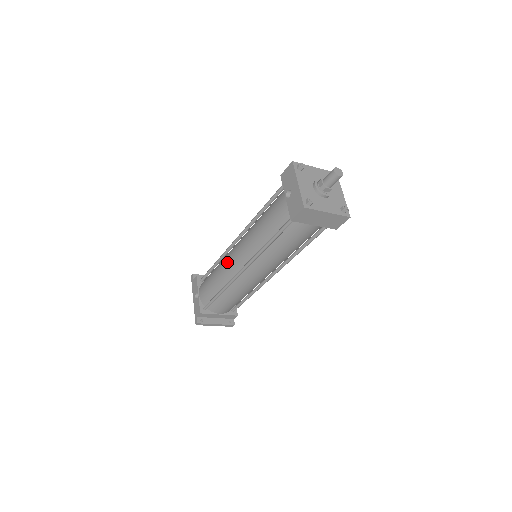
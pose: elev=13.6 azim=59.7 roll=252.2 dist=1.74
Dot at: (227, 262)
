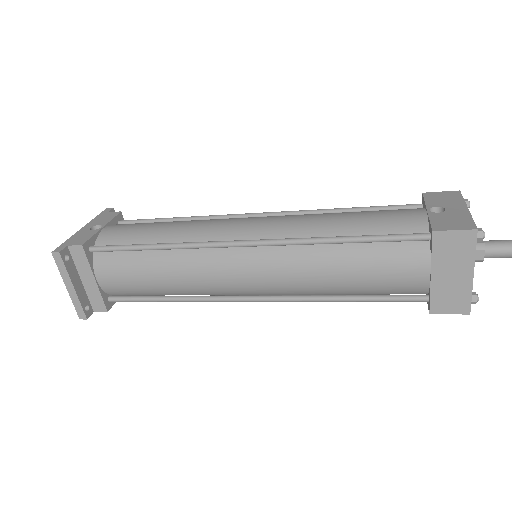
Dot at: (217, 221)
